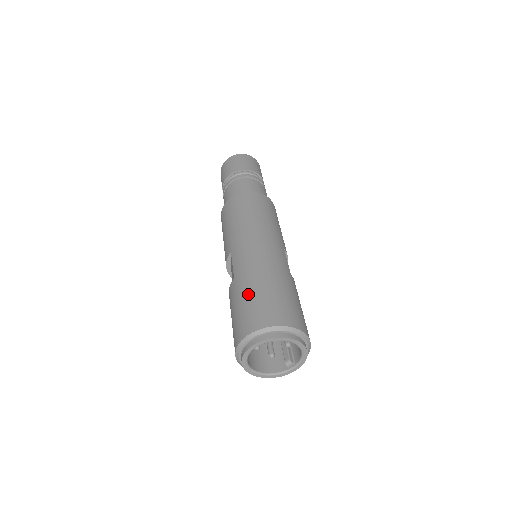
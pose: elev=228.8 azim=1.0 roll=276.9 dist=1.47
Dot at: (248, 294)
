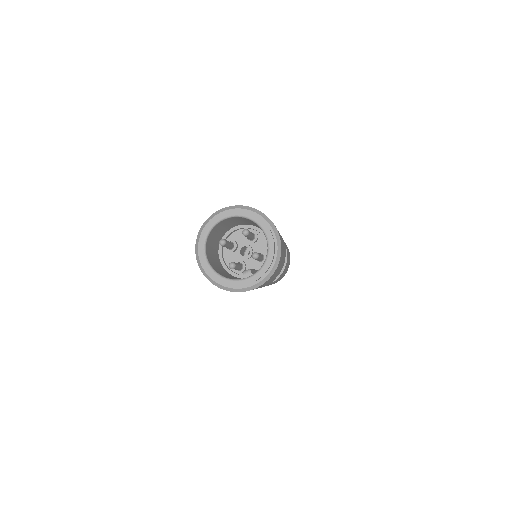
Dot at: occluded
